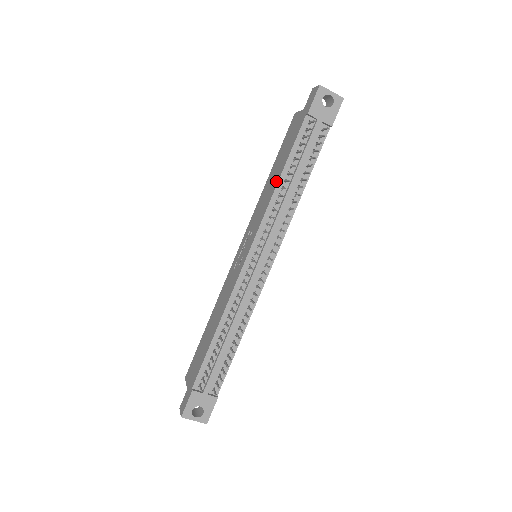
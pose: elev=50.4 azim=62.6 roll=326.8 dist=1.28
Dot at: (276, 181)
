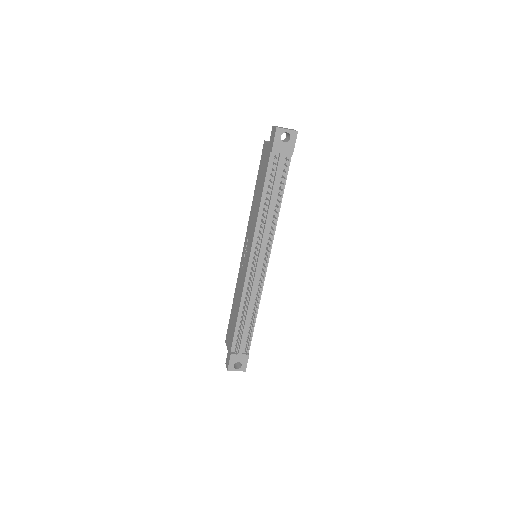
Dot at: (258, 204)
